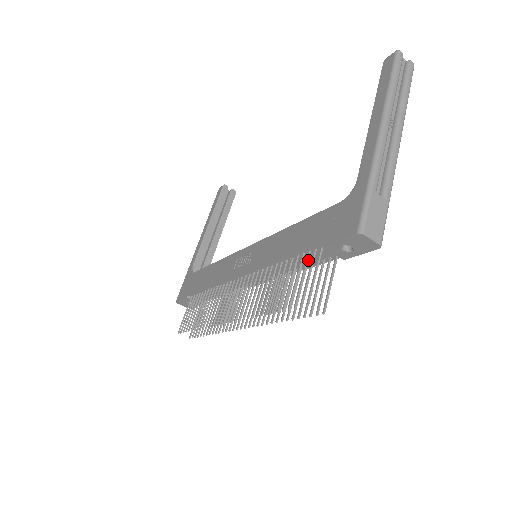
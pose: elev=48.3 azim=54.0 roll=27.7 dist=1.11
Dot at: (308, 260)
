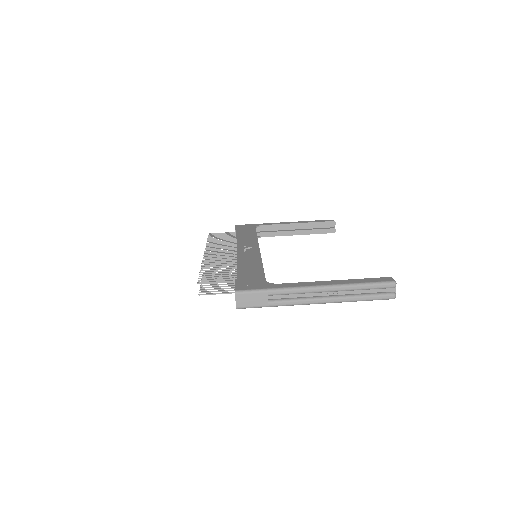
Dot at: occluded
